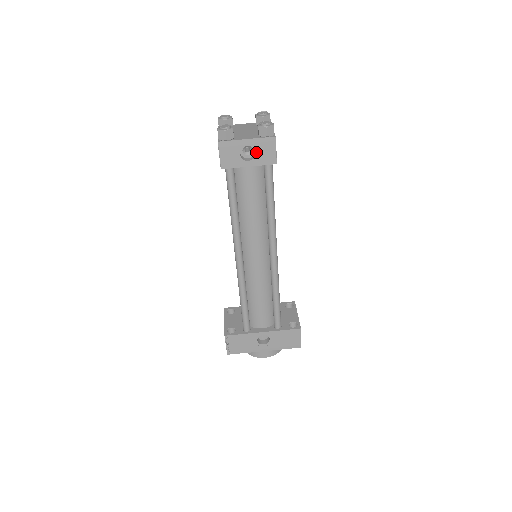
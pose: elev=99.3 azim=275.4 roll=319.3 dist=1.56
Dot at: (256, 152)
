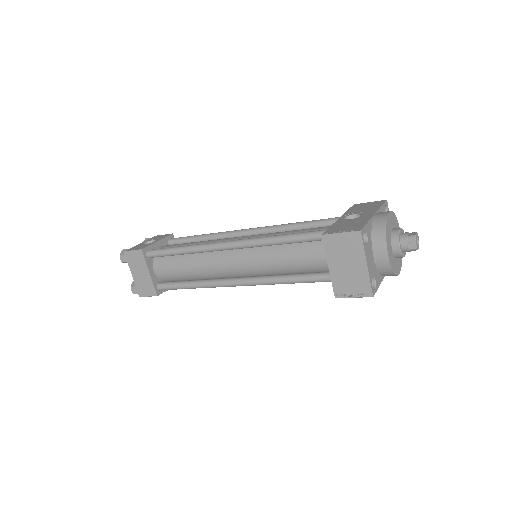
Dot at: (154, 240)
